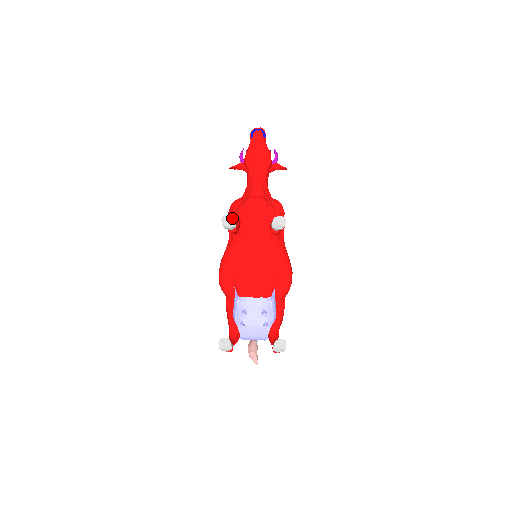
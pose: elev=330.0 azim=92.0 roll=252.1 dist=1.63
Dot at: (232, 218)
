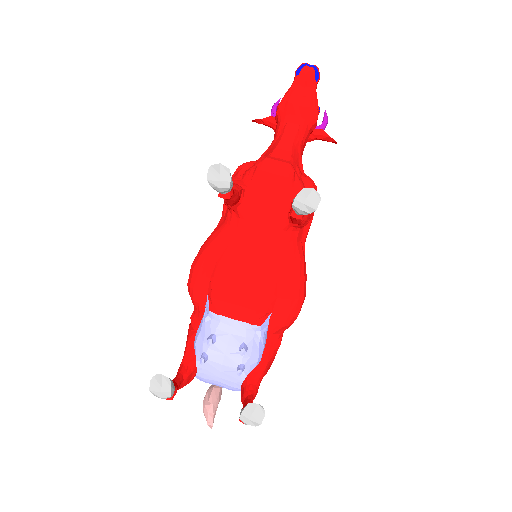
Dot at: (227, 171)
